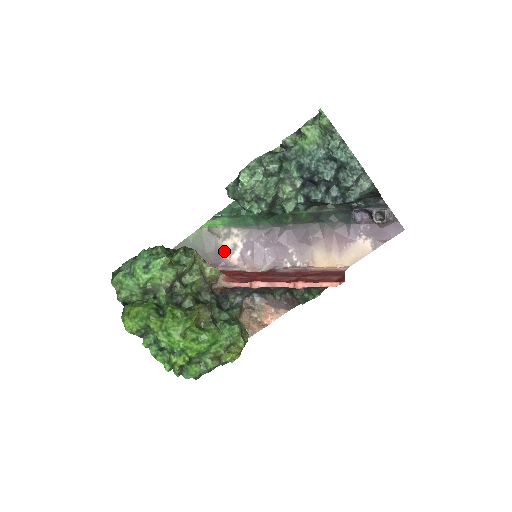
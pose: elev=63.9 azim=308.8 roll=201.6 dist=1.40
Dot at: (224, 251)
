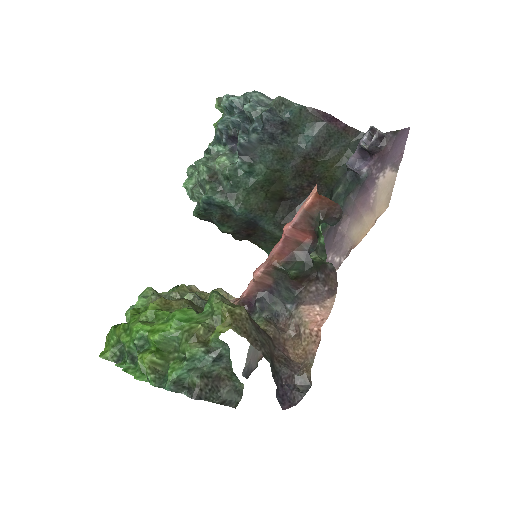
Dot at: occluded
